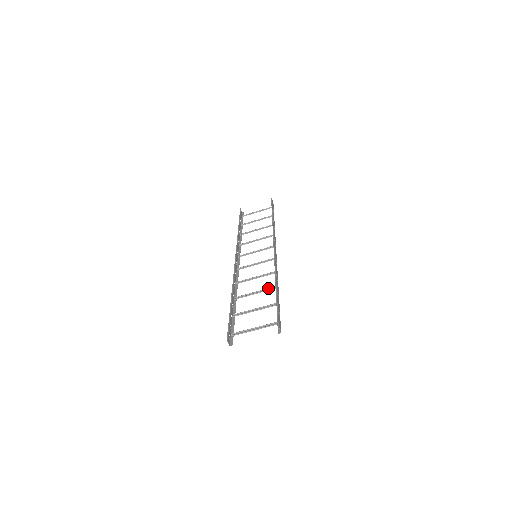
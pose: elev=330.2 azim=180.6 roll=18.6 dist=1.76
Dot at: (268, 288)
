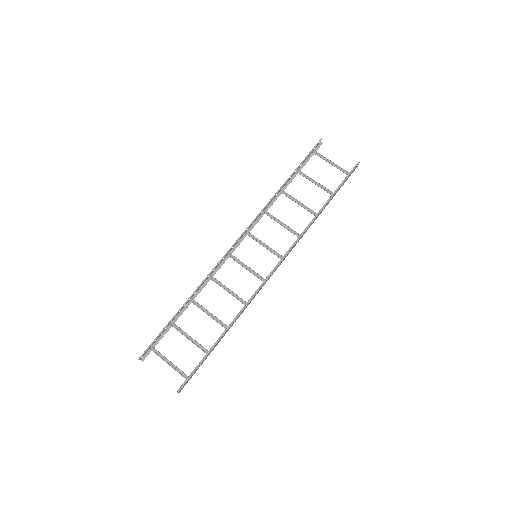
Dot at: (221, 322)
